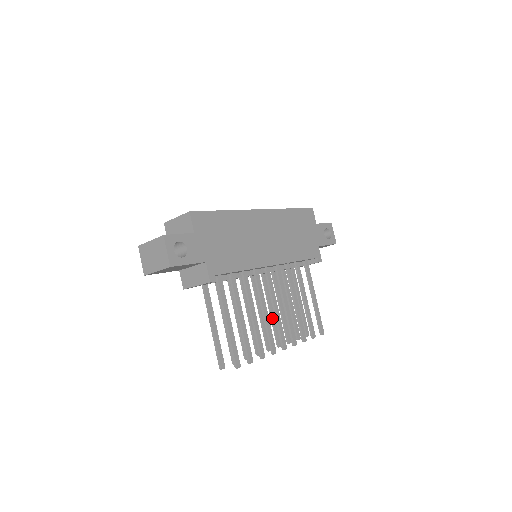
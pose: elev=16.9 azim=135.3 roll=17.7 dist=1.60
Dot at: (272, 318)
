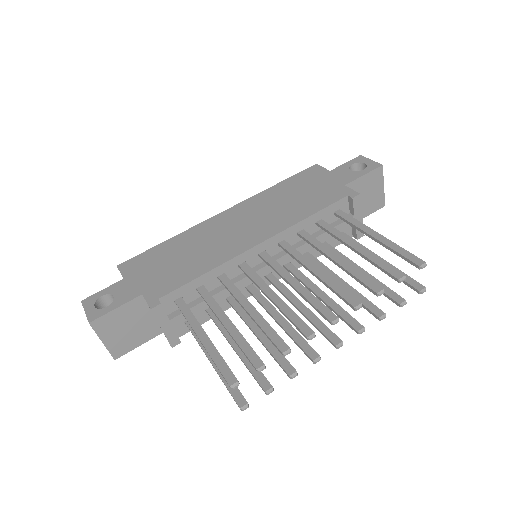
Dot at: (326, 305)
